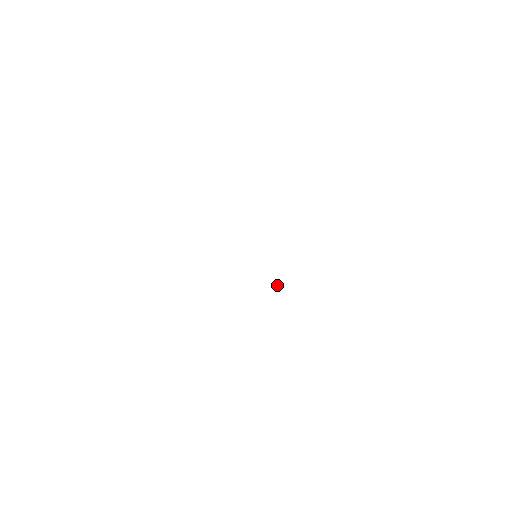
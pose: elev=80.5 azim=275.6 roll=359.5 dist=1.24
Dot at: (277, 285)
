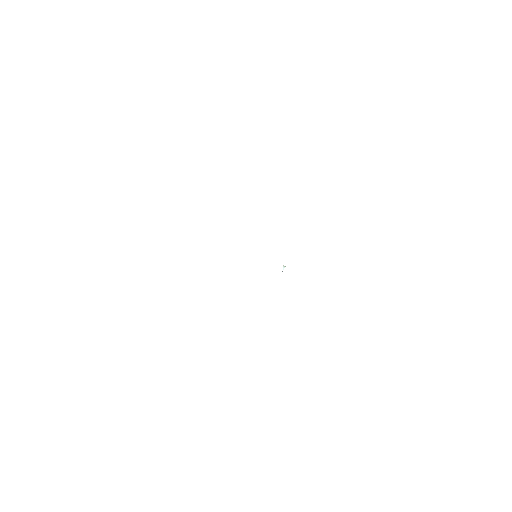
Dot at: (283, 268)
